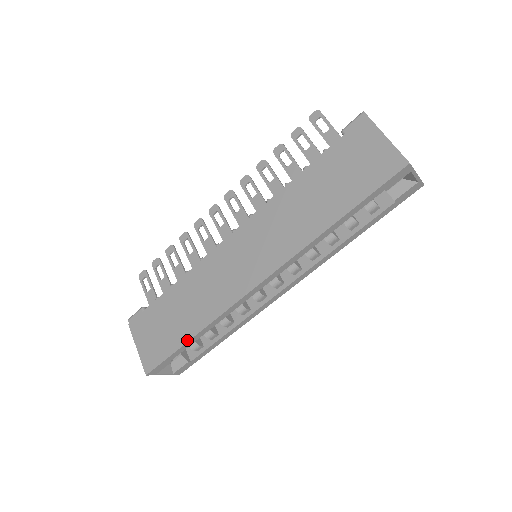
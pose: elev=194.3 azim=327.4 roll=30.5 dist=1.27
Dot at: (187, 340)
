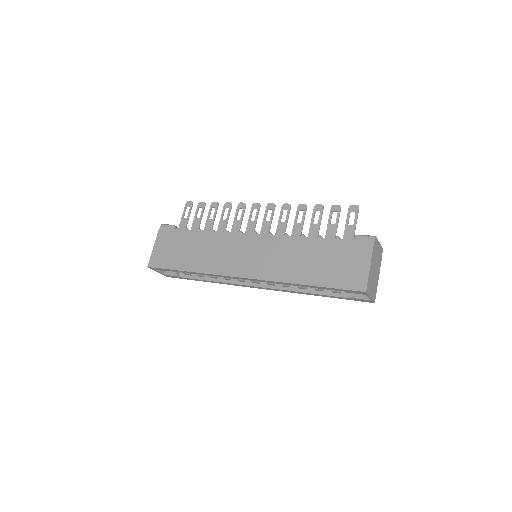
Dot at: (182, 270)
